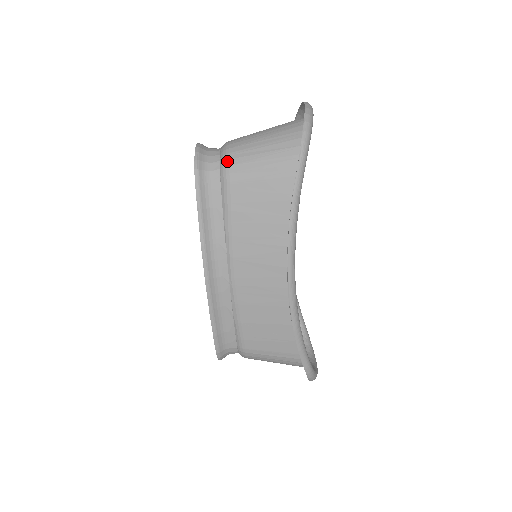
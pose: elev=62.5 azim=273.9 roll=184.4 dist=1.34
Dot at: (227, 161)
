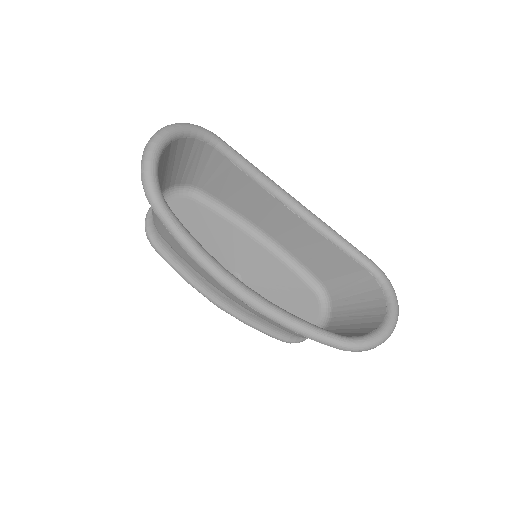
Dot at: occluded
